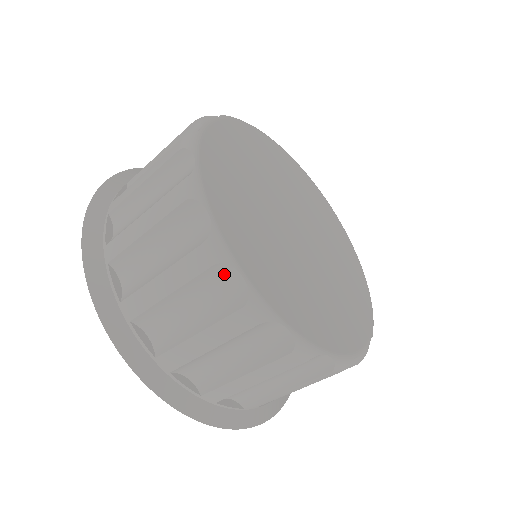
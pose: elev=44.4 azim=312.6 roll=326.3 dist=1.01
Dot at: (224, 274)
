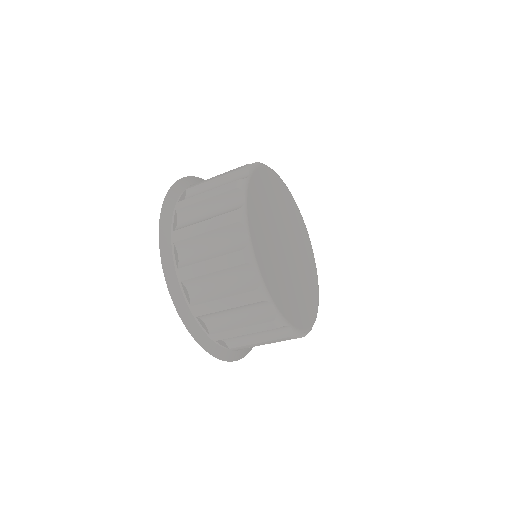
Dot at: (281, 327)
